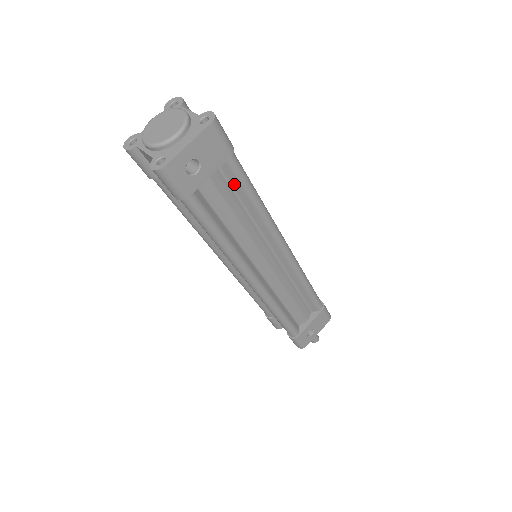
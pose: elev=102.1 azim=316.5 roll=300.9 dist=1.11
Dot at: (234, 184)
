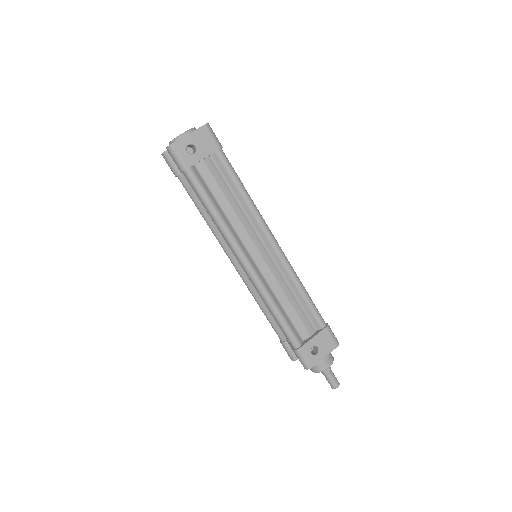
Dot at: (225, 174)
